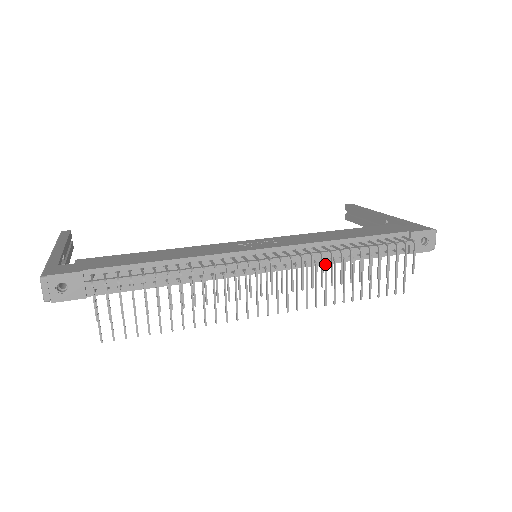
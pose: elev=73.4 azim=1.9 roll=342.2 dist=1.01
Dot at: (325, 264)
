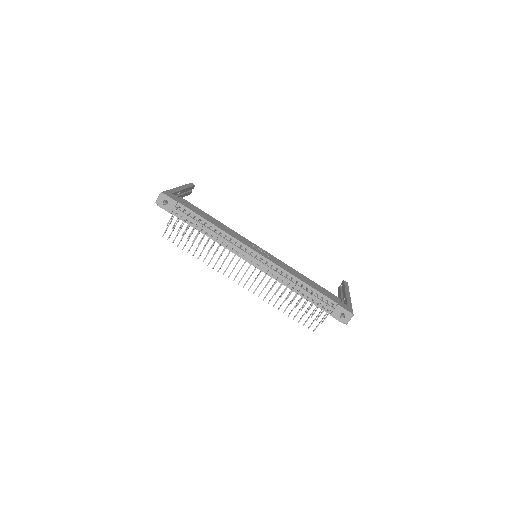
Dot at: (281, 283)
